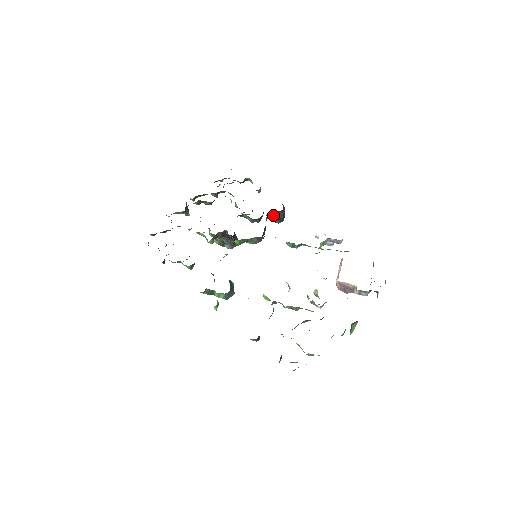
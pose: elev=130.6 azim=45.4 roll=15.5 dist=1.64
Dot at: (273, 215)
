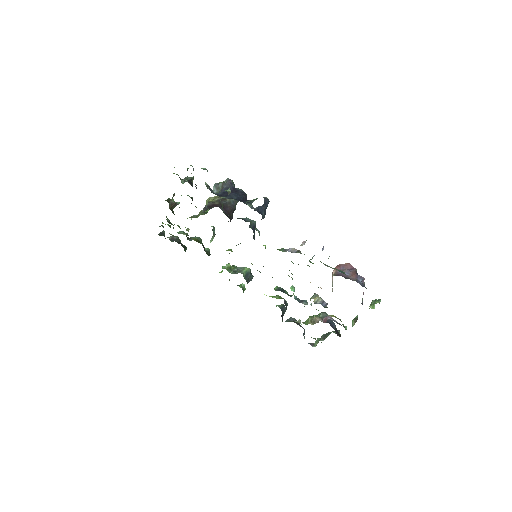
Dot at: occluded
